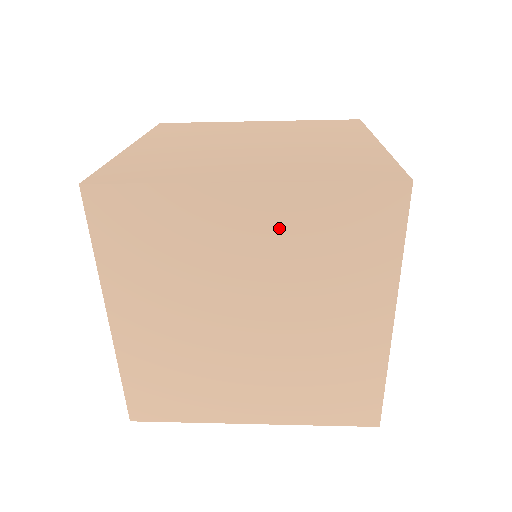
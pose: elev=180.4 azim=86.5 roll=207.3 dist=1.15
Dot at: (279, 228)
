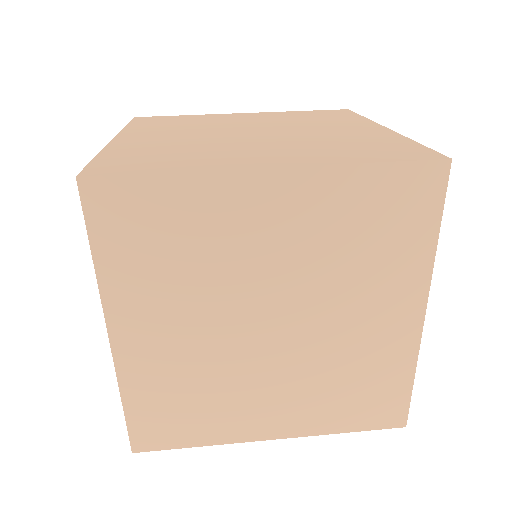
Dot at: occluded
